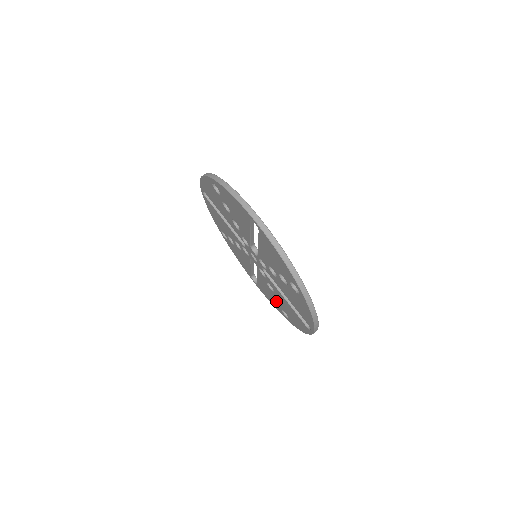
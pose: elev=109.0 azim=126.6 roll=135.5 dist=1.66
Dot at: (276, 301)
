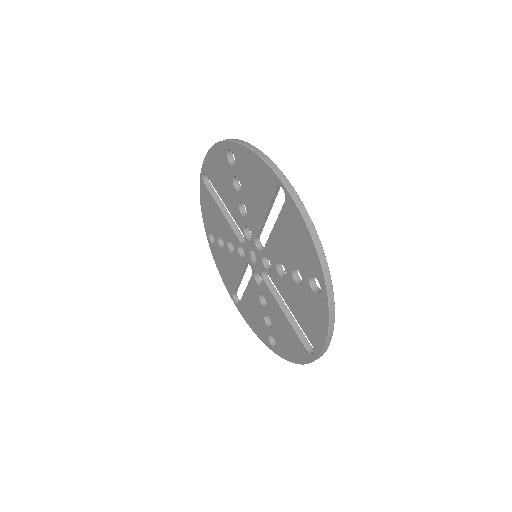
Dot at: (264, 323)
